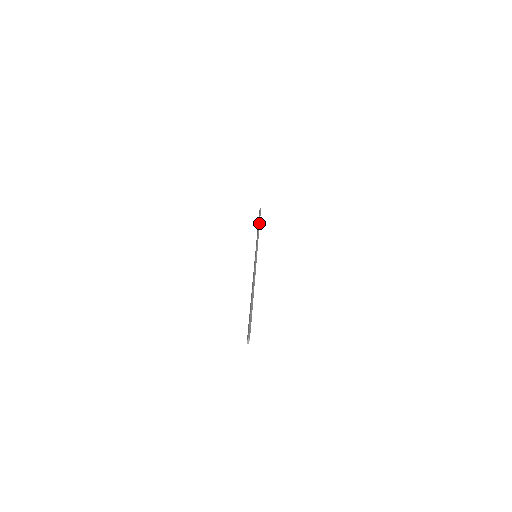
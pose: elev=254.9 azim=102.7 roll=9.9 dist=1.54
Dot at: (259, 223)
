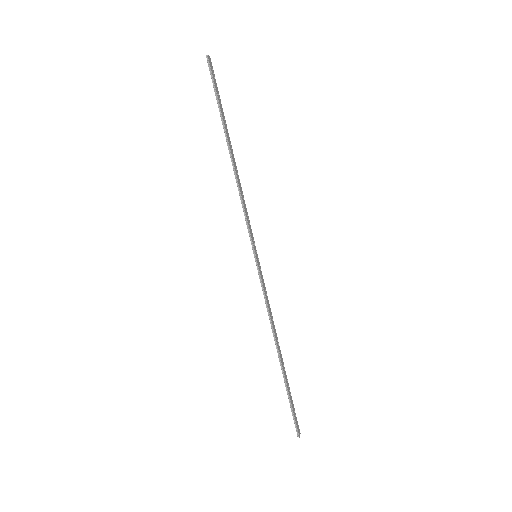
Dot at: (226, 138)
